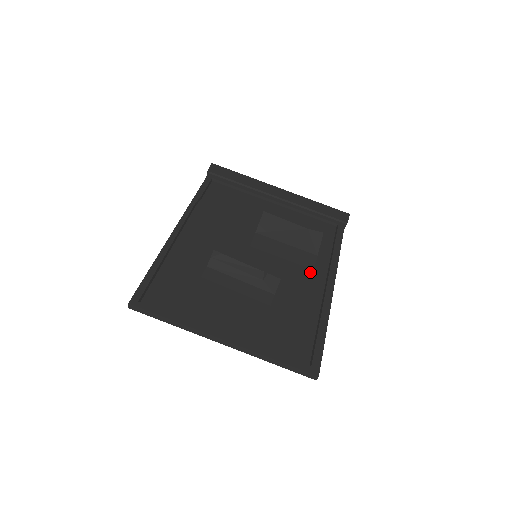
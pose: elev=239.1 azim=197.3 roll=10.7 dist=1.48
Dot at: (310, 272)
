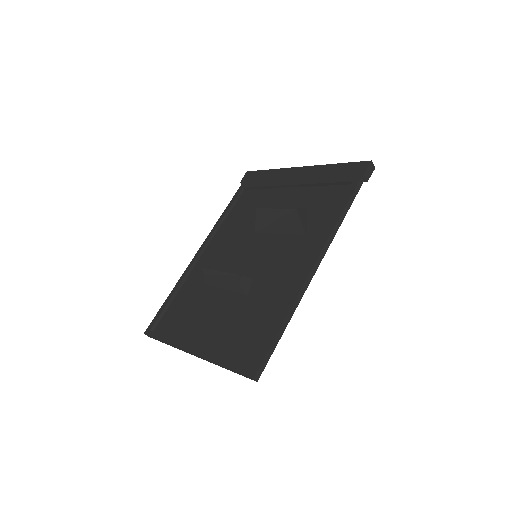
Dot at: (293, 258)
